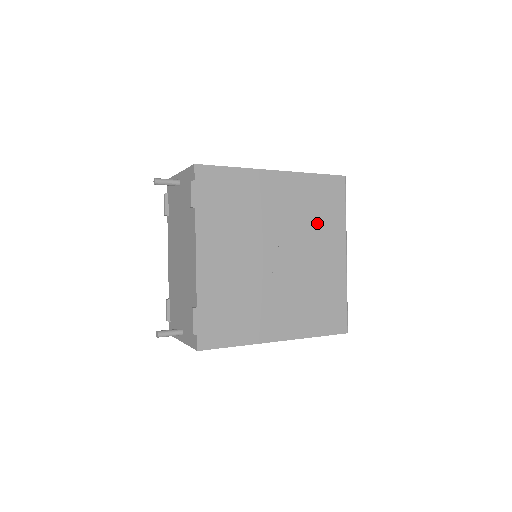
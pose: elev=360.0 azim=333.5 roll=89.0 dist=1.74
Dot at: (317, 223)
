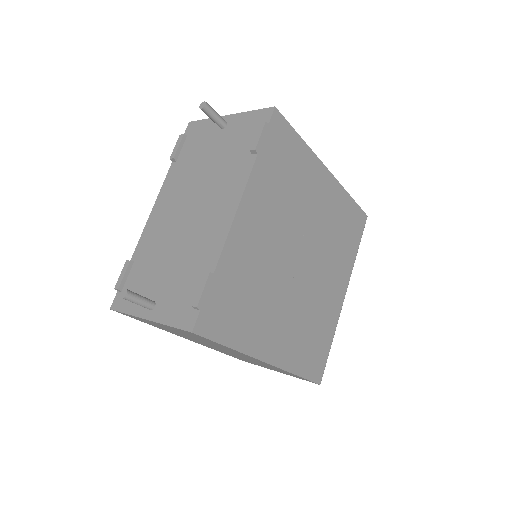
Dot at: (337, 248)
